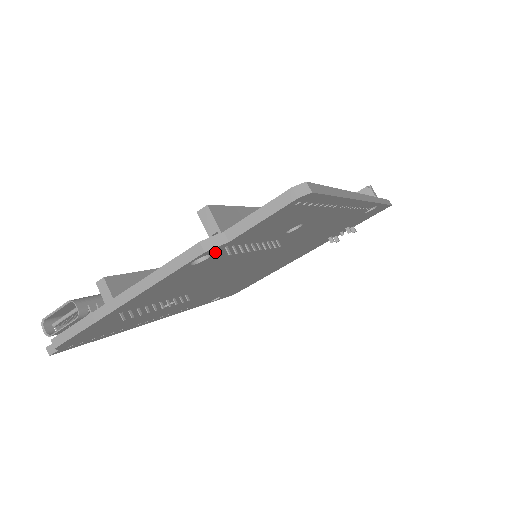
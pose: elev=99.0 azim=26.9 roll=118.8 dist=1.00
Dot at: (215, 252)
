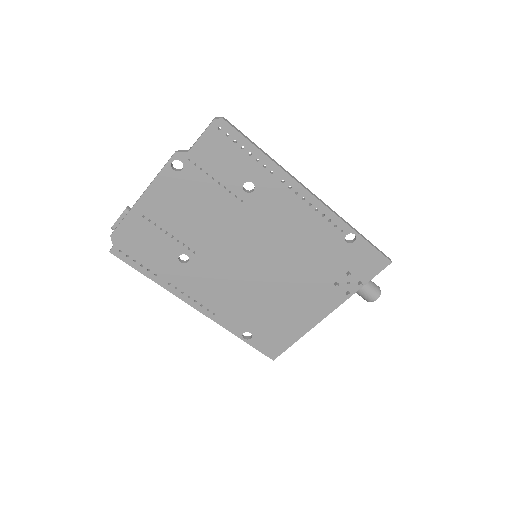
Dot at: (184, 162)
